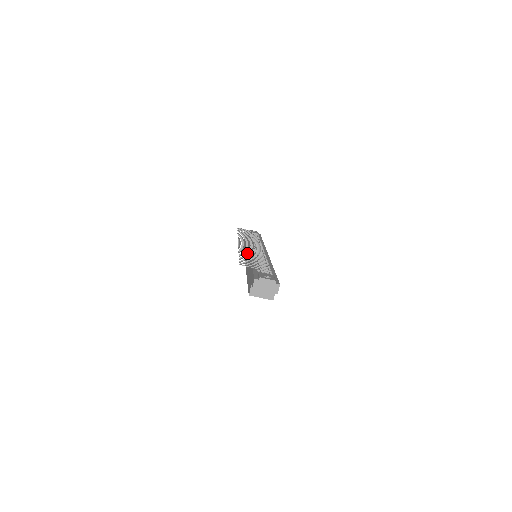
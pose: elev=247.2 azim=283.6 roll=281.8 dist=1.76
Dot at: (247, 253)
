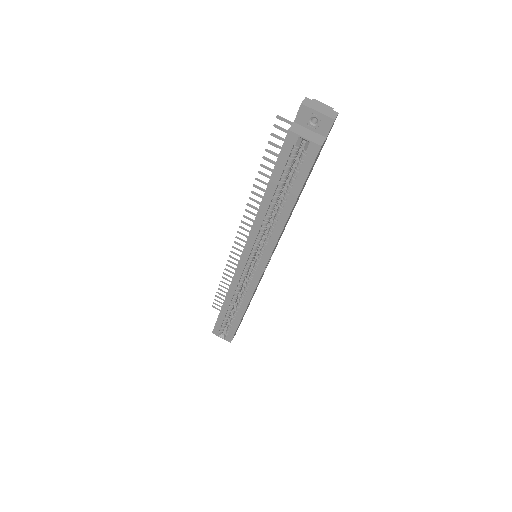
Dot at: (264, 189)
